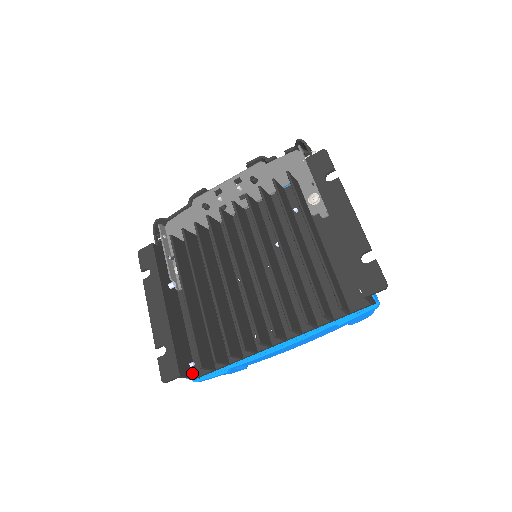
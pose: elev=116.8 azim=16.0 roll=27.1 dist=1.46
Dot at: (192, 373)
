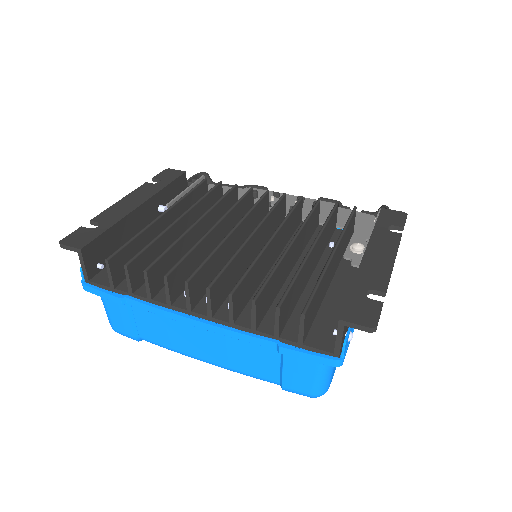
Dot at: (91, 271)
